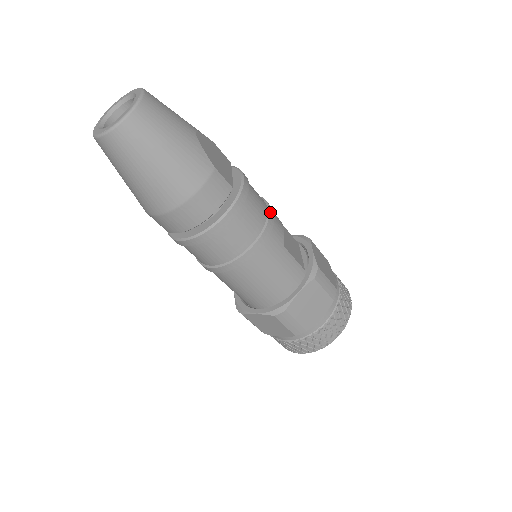
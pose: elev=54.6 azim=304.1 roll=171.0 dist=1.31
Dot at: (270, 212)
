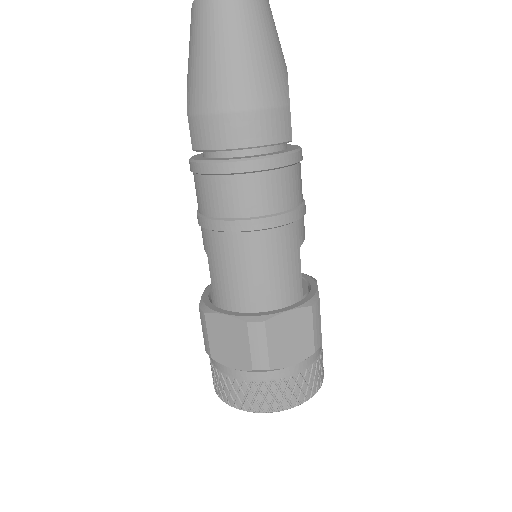
Dot at: occluded
